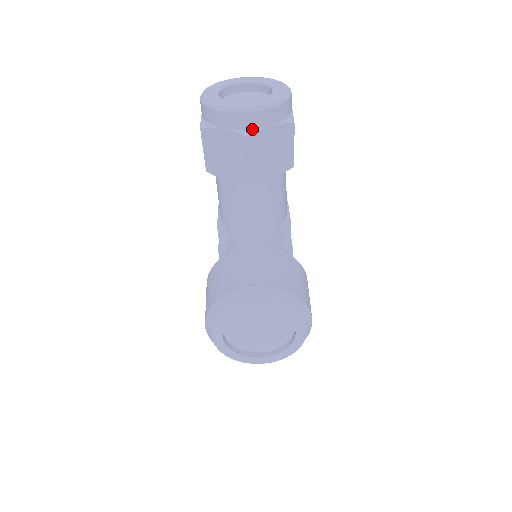
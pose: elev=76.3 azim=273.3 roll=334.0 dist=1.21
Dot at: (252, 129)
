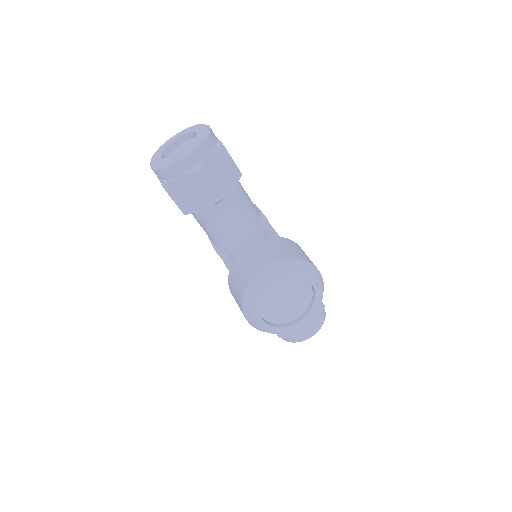
Dot at: (197, 165)
